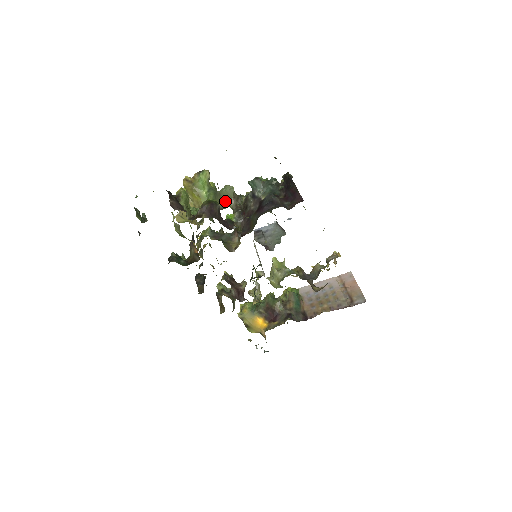
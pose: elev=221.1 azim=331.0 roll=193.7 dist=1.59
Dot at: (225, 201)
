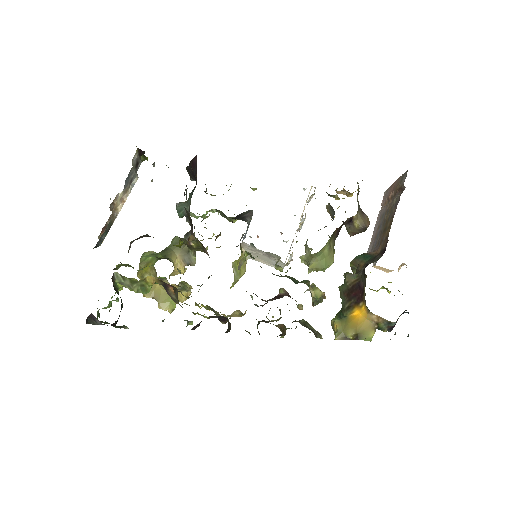
Dot at: (178, 249)
